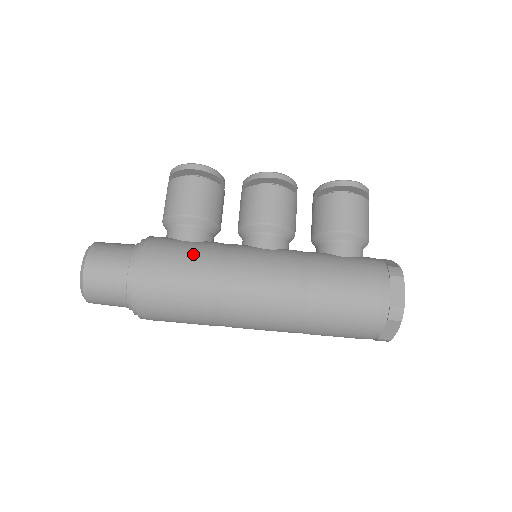
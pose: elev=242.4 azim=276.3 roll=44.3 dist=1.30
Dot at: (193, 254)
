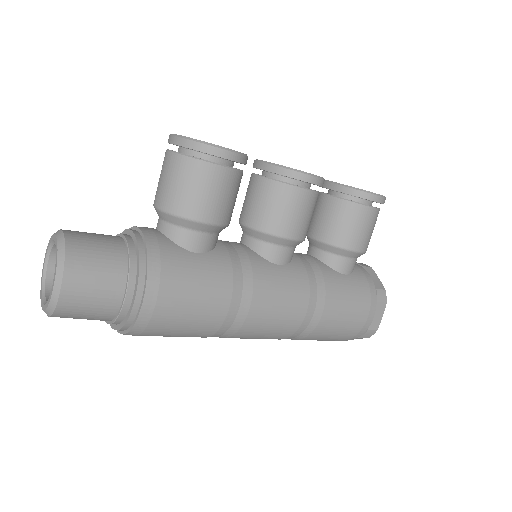
Dot at: (209, 281)
